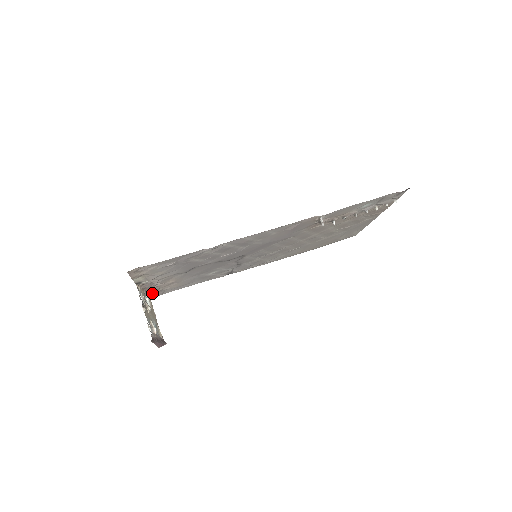
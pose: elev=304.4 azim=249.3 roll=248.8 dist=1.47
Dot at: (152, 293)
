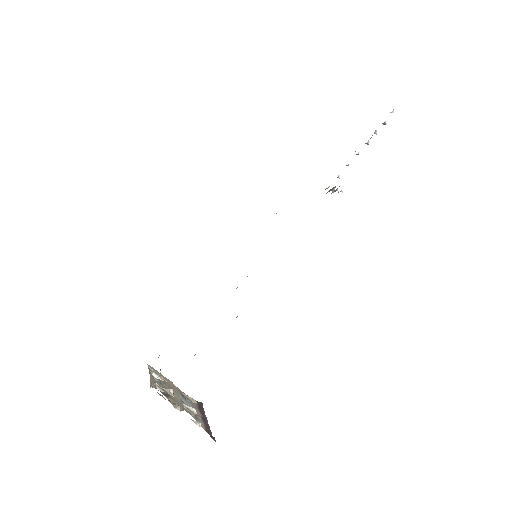
Dot at: occluded
